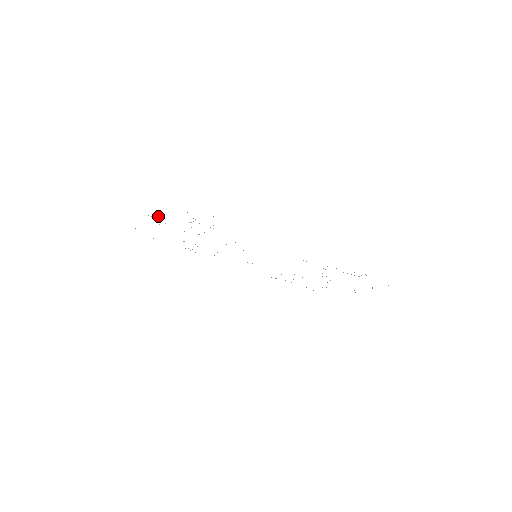
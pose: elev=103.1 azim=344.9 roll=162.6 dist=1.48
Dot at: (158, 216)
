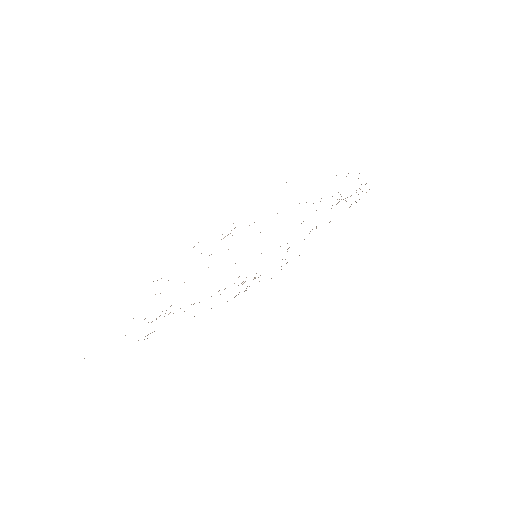
Dot at: occluded
